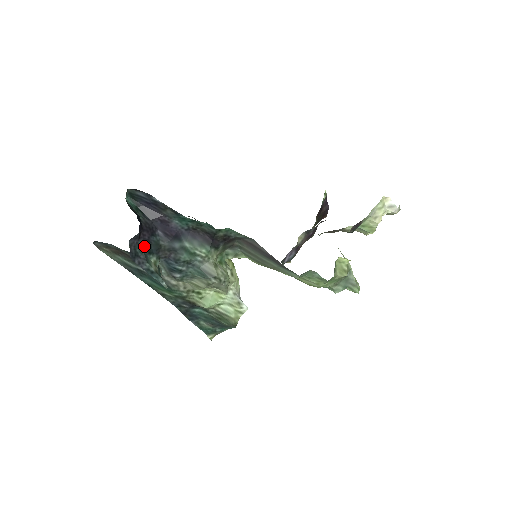
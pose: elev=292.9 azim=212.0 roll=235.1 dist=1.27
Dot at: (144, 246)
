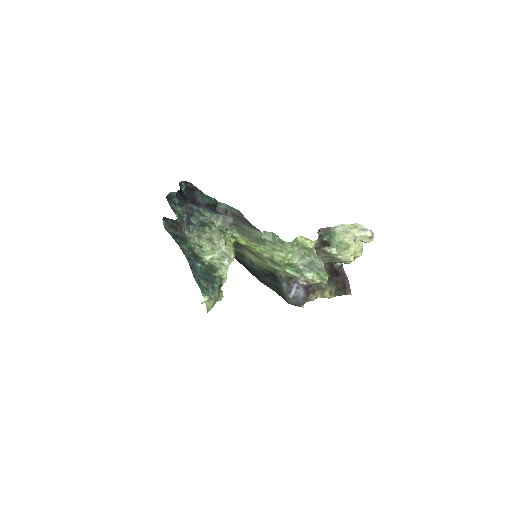
Dot at: (177, 200)
